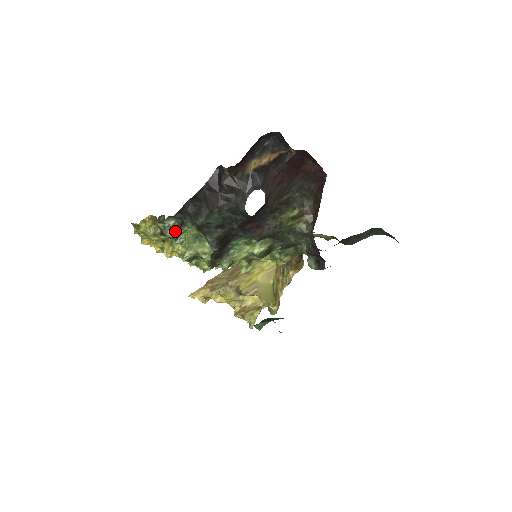
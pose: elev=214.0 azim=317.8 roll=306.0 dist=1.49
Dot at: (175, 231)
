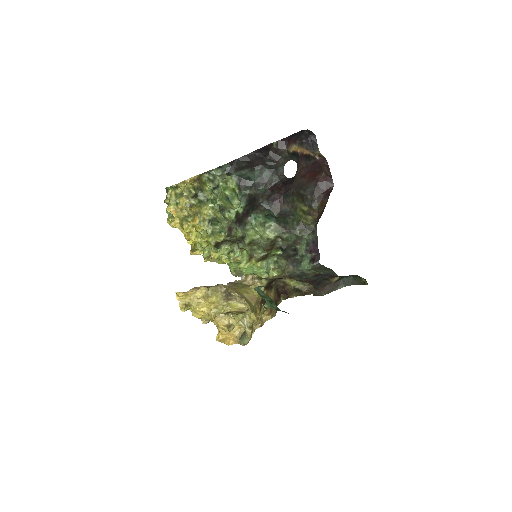
Dot at: (218, 179)
